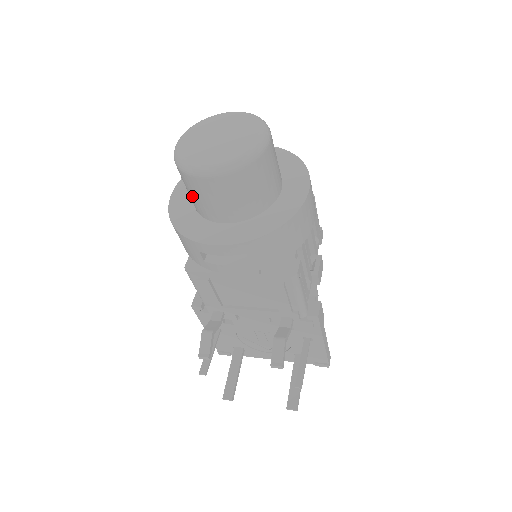
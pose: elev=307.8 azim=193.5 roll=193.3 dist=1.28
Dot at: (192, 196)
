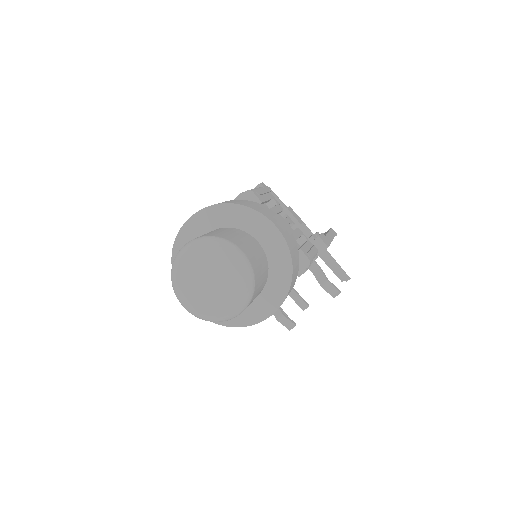
Dot at: occluded
